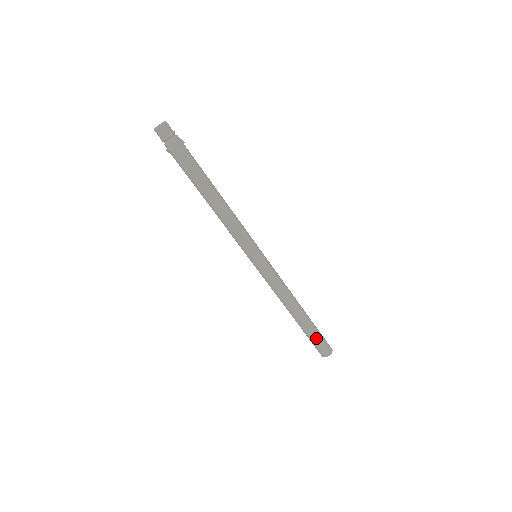
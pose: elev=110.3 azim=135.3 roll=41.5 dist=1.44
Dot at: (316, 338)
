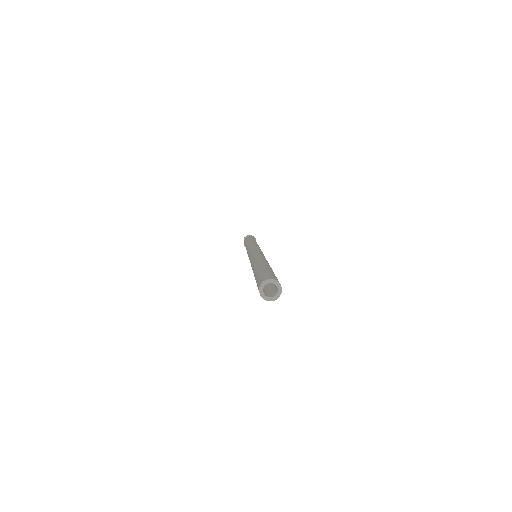
Dot at: (263, 271)
